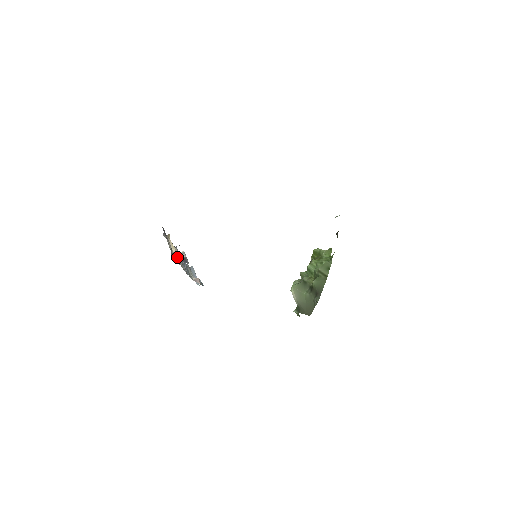
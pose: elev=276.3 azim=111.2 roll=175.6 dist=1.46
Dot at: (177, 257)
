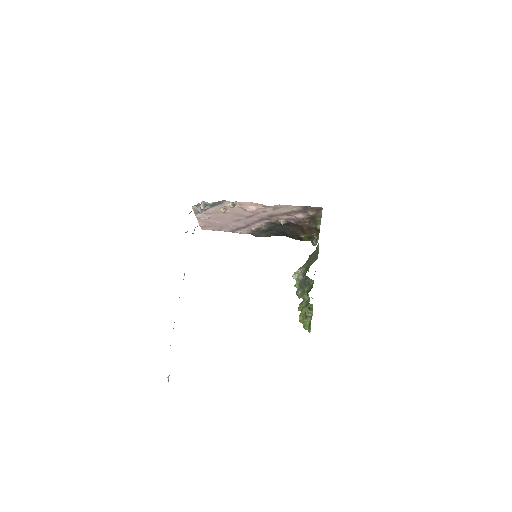
Dot at: occluded
